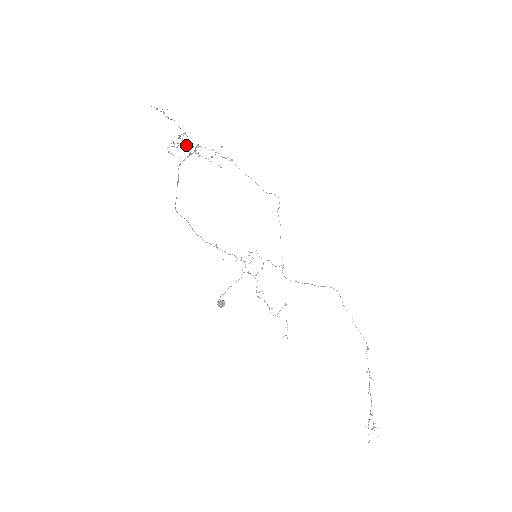
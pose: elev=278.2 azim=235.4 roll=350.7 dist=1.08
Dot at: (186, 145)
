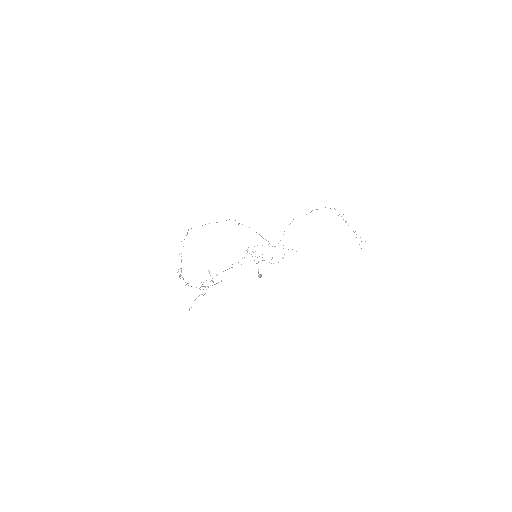
Dot at: occluded
